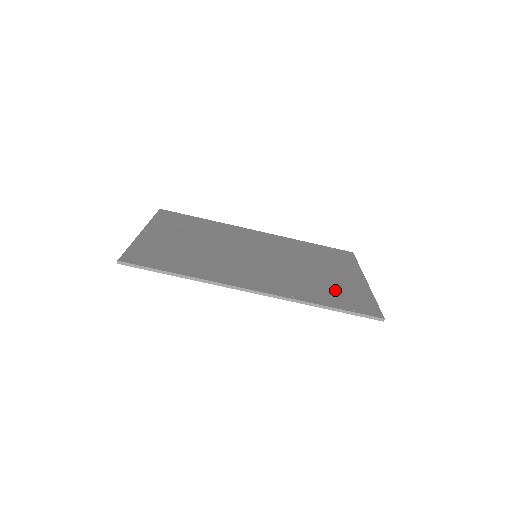
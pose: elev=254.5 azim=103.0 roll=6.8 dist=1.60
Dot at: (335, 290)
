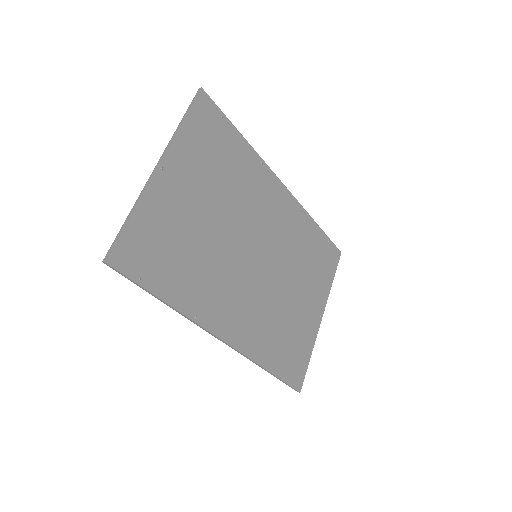
Dot at: (290, 339)
